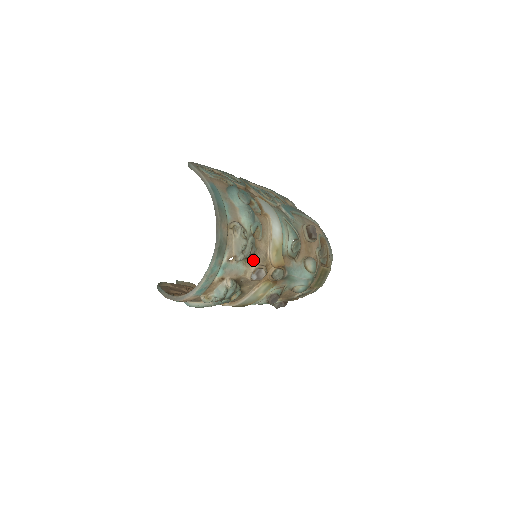
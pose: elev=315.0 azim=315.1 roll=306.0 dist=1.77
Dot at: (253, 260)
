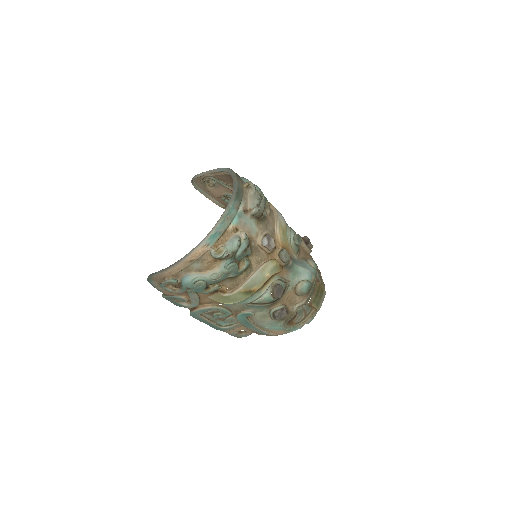
Dot at: (263, 226)
